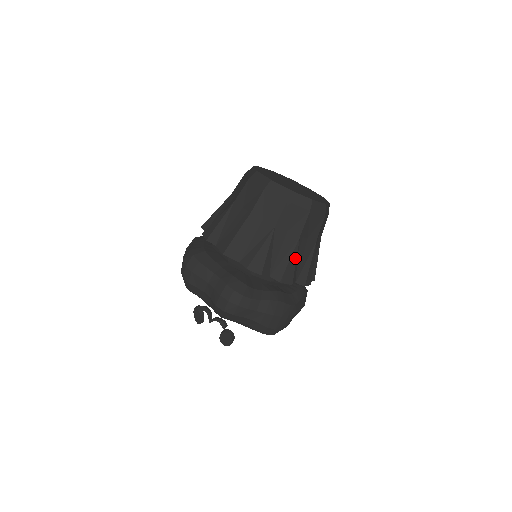
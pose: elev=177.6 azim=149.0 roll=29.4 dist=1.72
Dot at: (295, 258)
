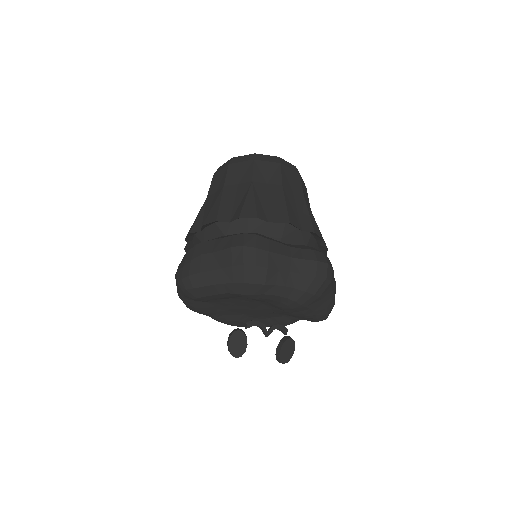
Dot at: occluded
